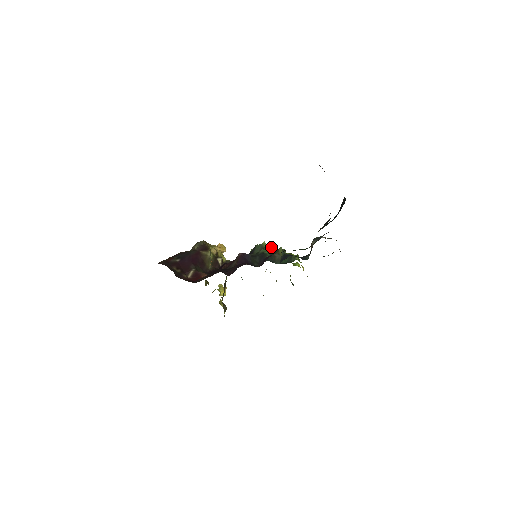
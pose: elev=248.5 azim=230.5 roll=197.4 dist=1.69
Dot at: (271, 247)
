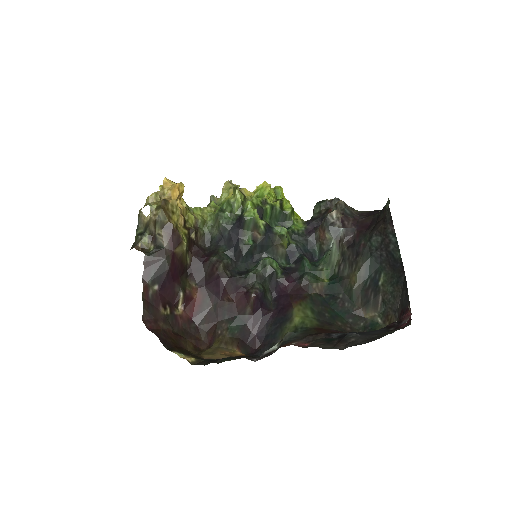
Dot at: (267, 224)
